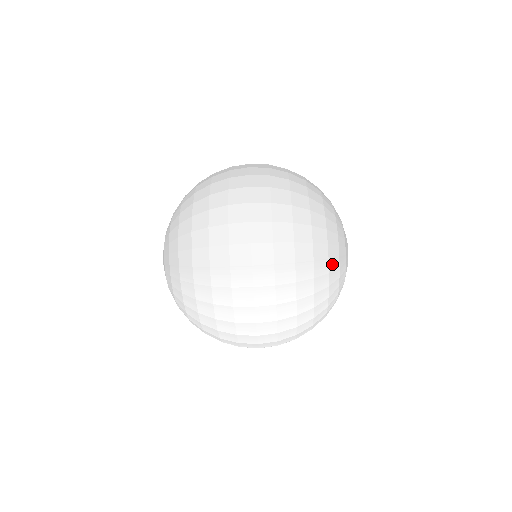
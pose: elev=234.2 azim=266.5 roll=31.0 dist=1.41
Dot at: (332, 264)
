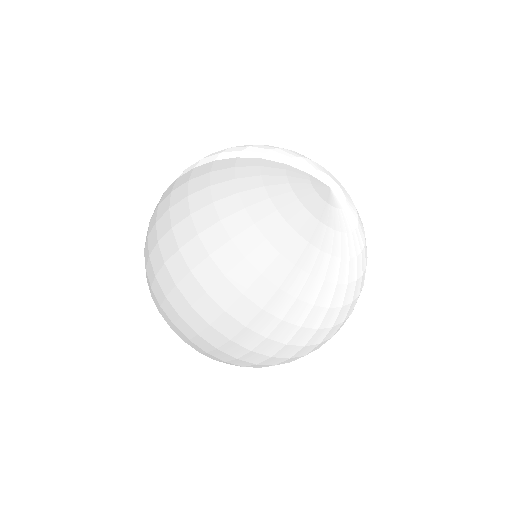
Dot at: (306, 262)
